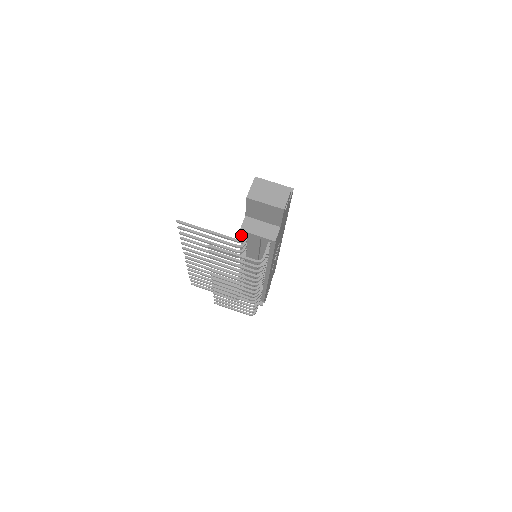
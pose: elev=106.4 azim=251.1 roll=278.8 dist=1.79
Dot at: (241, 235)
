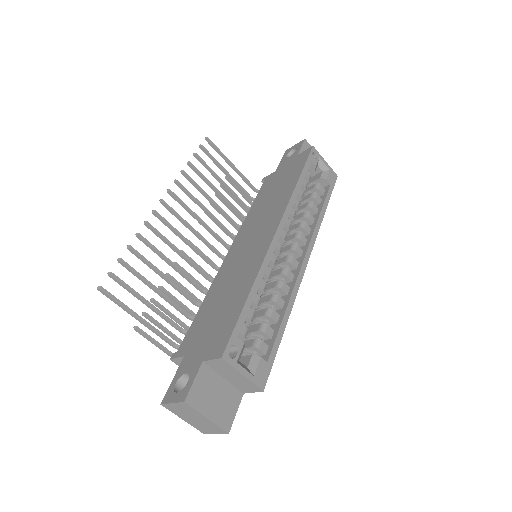
Dot at: (187, 333)
